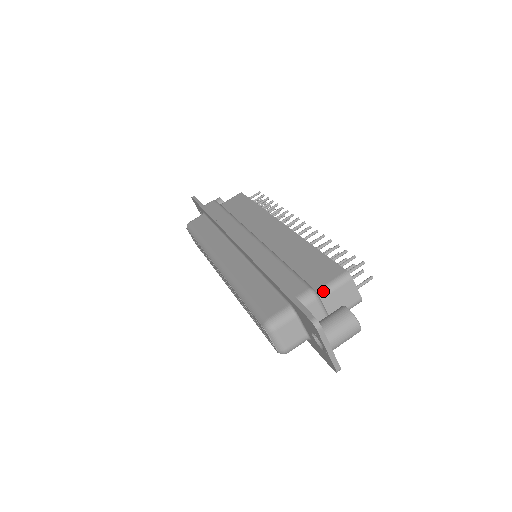
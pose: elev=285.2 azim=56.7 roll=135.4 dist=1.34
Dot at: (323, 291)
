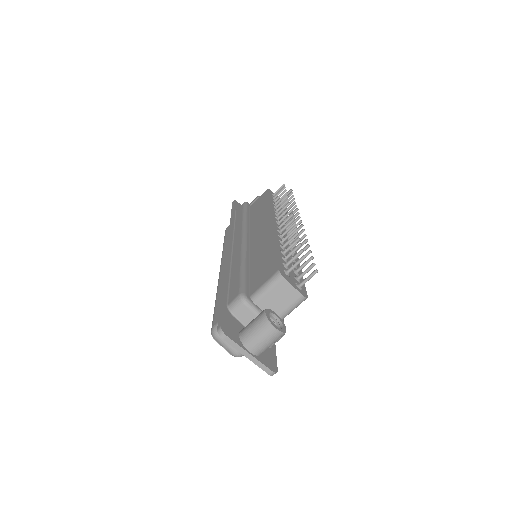
Dot at: (257, 294)
